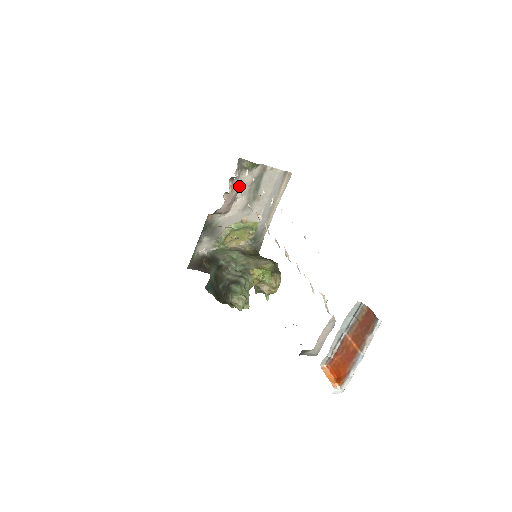
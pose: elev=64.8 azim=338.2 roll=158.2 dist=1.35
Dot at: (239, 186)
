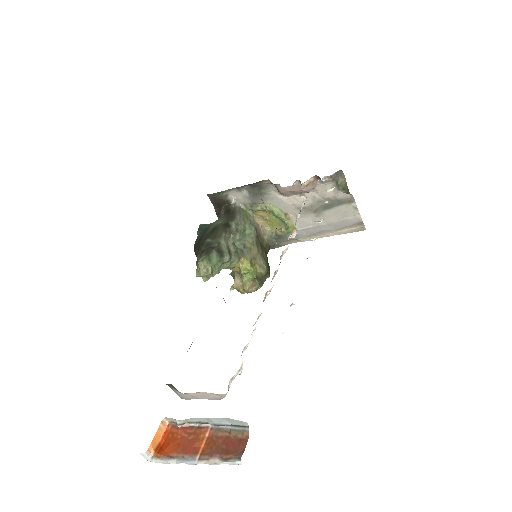
Dot at: (316, 189)
